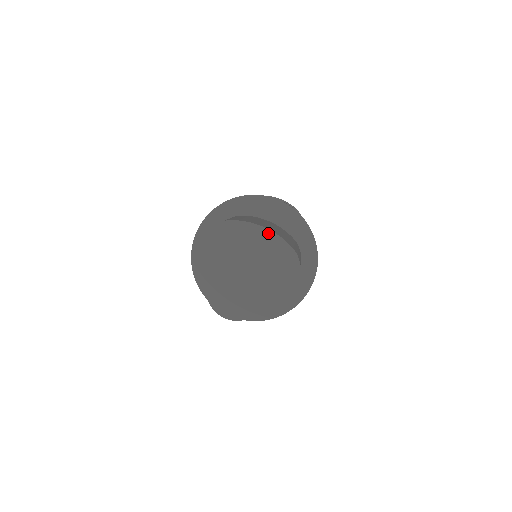
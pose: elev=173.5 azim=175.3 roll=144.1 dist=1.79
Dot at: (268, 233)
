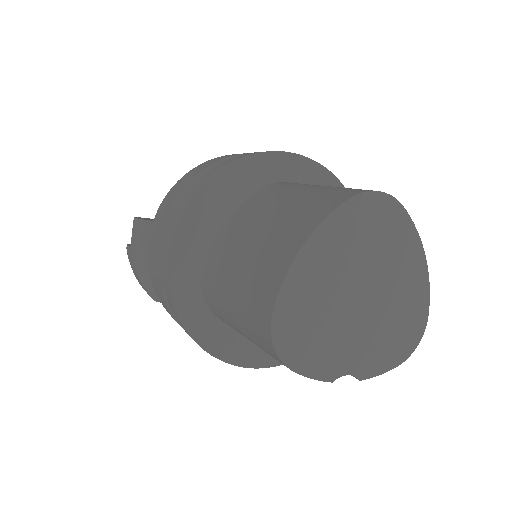
Dot at: (423, 269)
